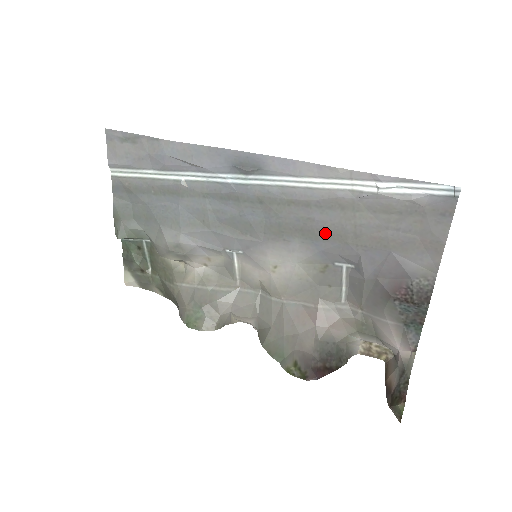
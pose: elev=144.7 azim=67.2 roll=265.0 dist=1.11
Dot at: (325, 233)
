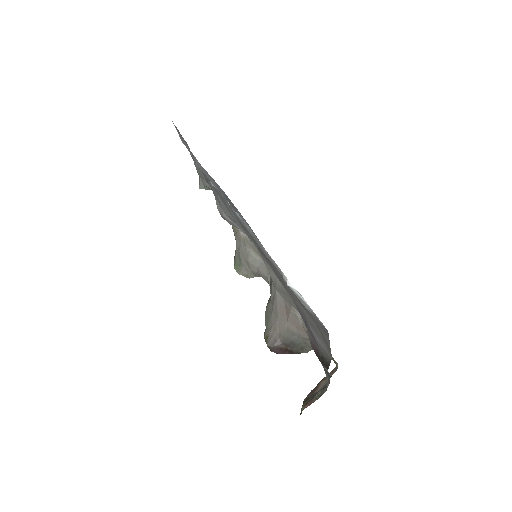
Dot at: (279, 278)
